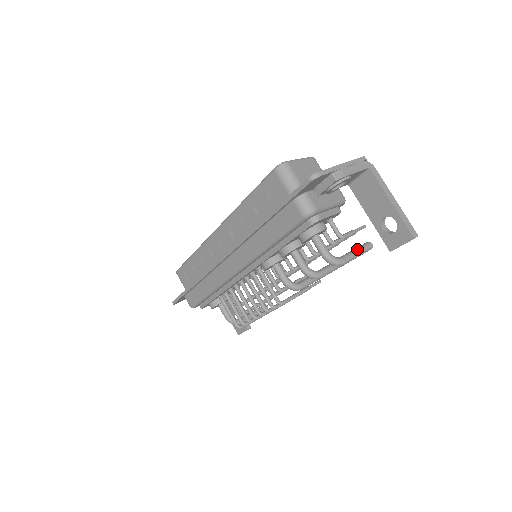
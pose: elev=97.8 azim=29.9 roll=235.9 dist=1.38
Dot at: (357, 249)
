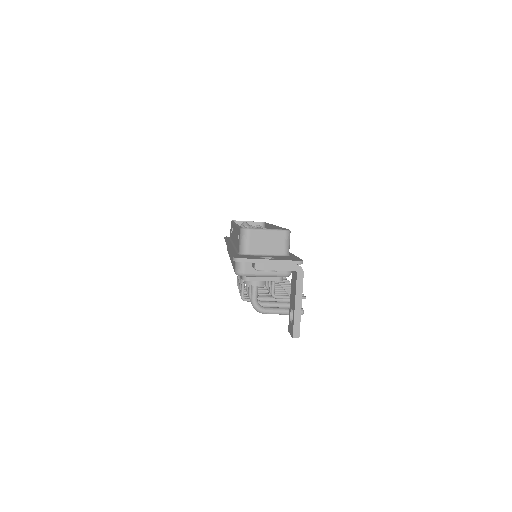
Dot at: (284, 309)
